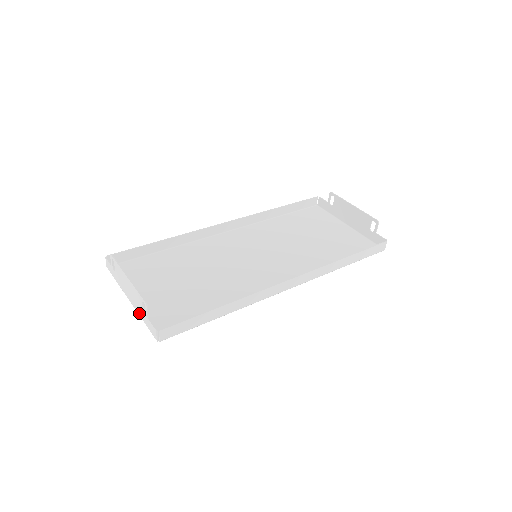
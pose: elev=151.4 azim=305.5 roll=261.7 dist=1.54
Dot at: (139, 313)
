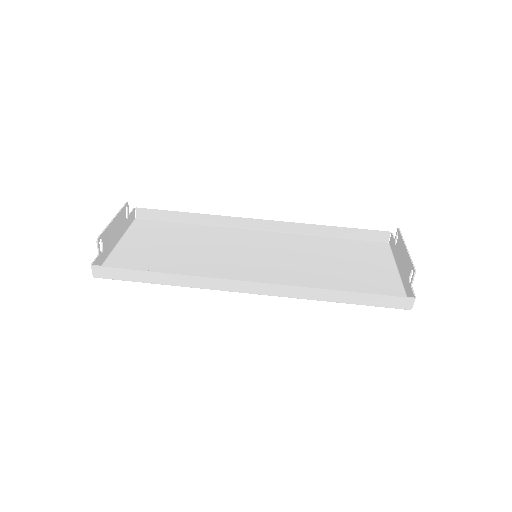
Dot at: (107, 252)
